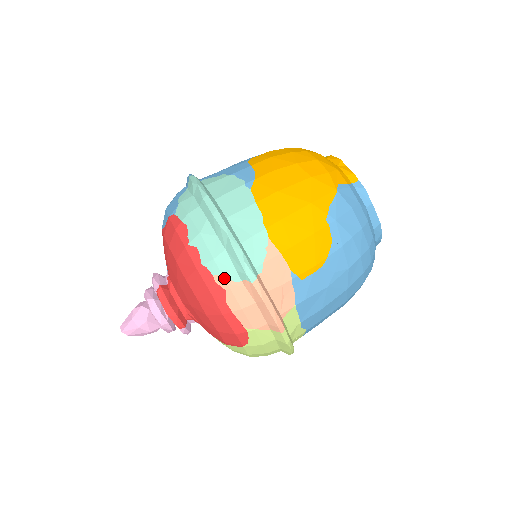
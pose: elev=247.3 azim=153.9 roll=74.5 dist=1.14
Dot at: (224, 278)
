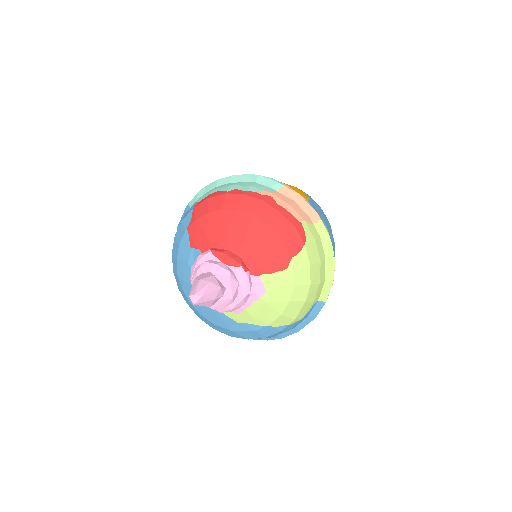
Dot at: (266, 191)
